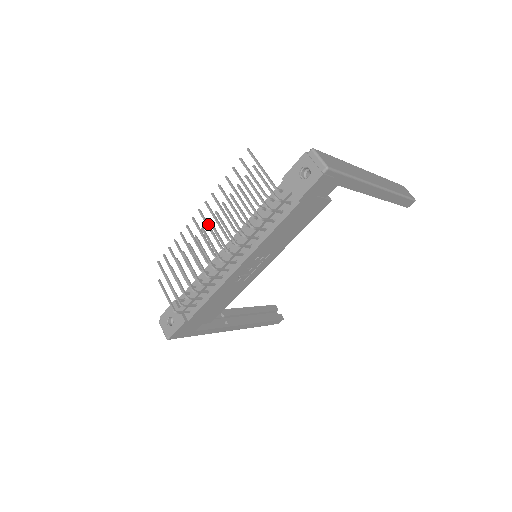
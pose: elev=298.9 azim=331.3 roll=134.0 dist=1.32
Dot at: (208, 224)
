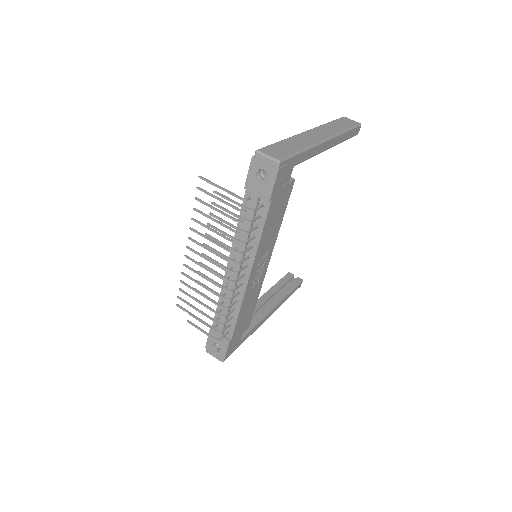
Dot at: occluded
